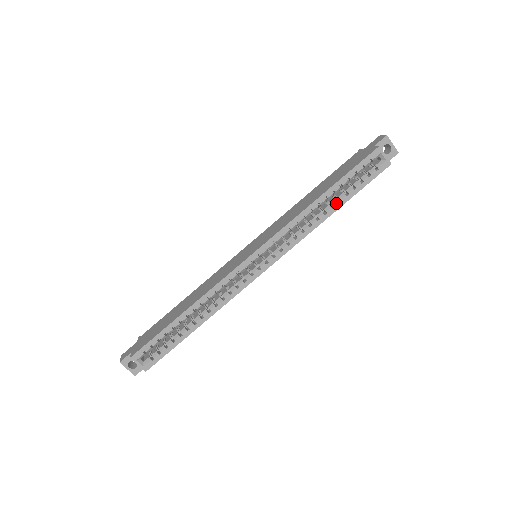
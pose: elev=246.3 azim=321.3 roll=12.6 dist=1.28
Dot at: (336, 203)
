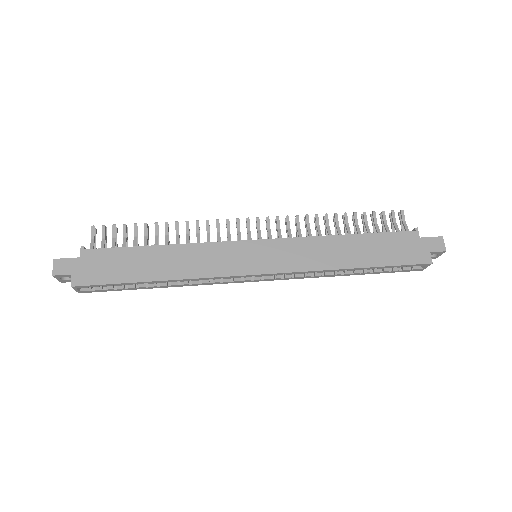
Dot at: (358, 273)
